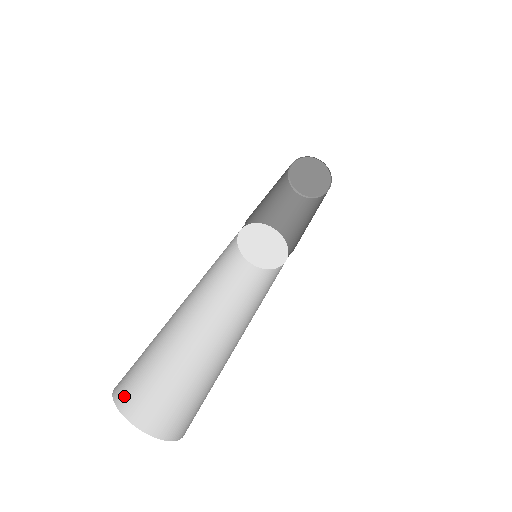
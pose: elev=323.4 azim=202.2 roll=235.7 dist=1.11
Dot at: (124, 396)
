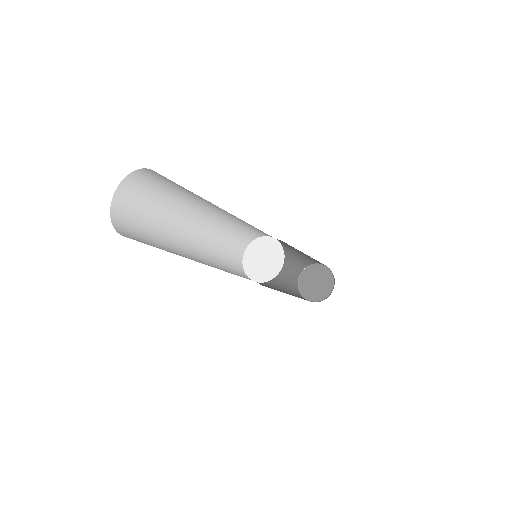
Dot at: (122, 231)
